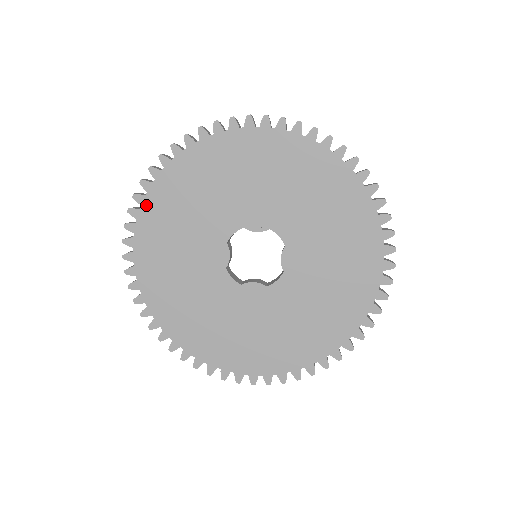
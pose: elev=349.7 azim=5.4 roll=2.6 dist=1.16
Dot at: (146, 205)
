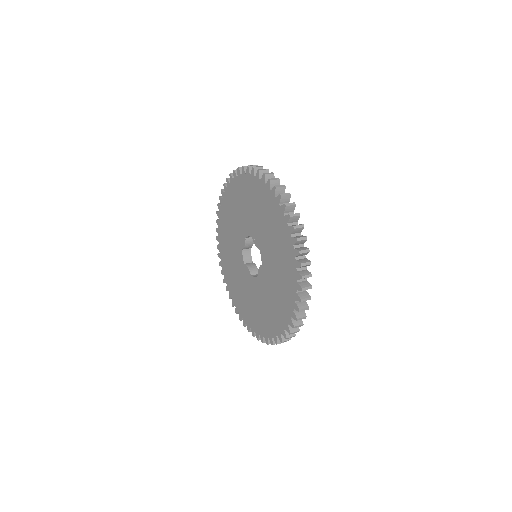
Dot at: (229, 188)
